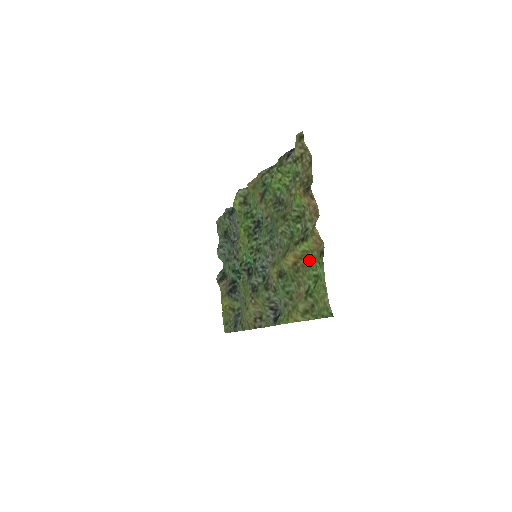
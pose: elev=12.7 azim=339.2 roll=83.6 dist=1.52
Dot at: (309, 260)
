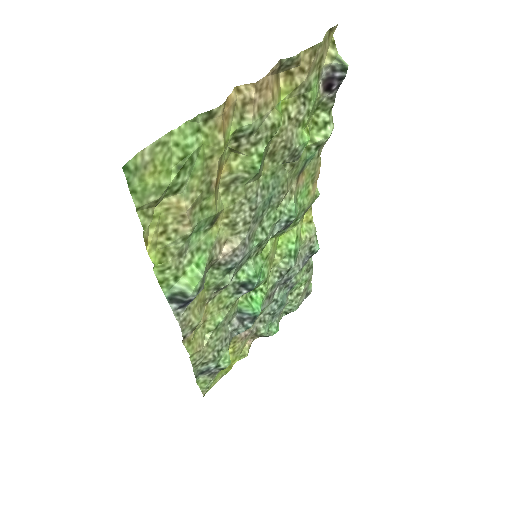
Dot at: (214, 155)
